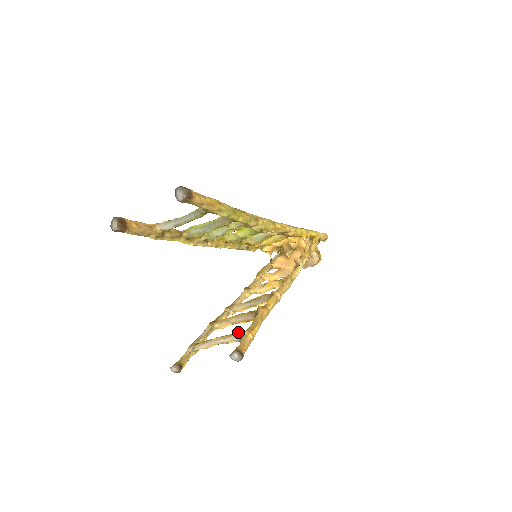
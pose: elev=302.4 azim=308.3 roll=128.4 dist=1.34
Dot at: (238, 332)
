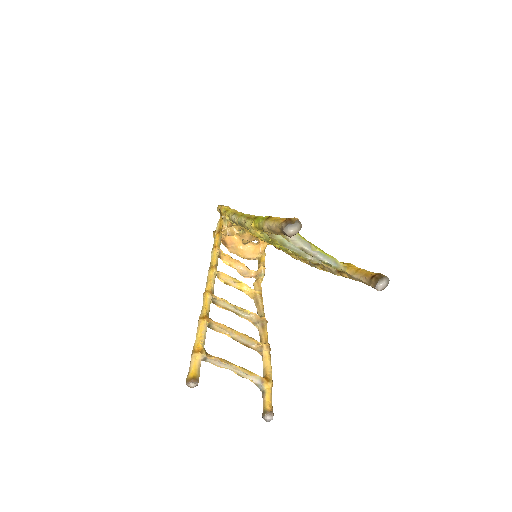
Dot at: (262, 377)
